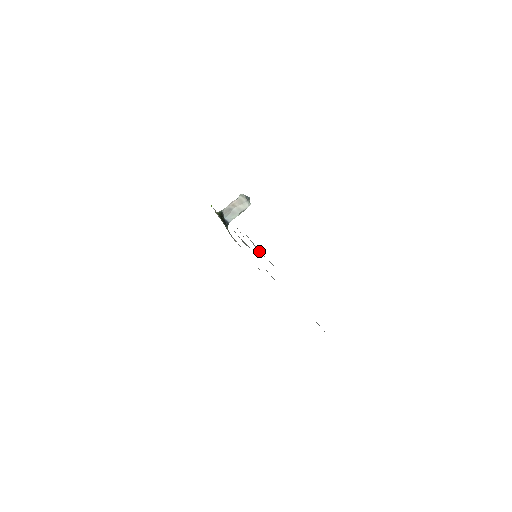
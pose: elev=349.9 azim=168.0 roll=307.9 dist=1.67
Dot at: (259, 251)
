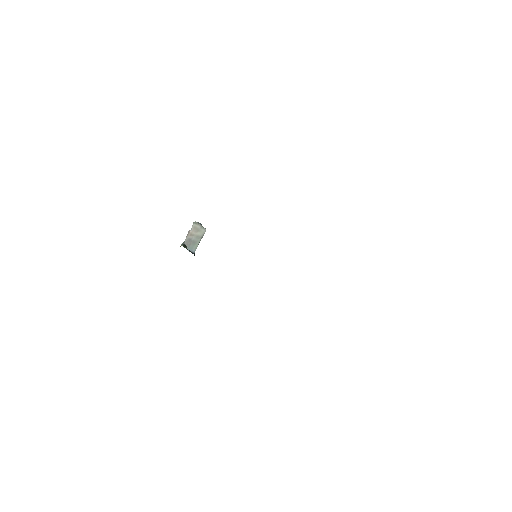
Dot at: occluded
